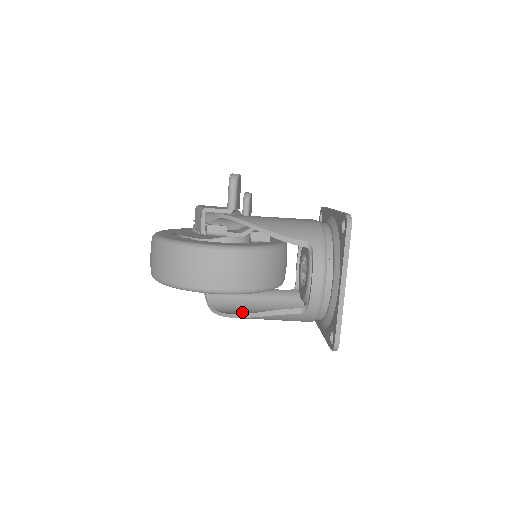
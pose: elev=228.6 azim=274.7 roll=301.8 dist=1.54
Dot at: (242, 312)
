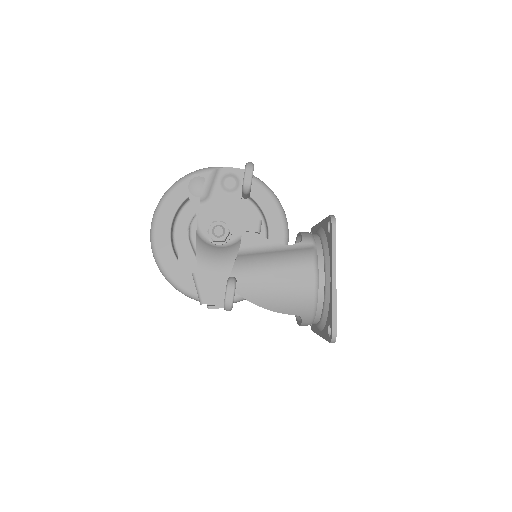
Dot at: occluded
